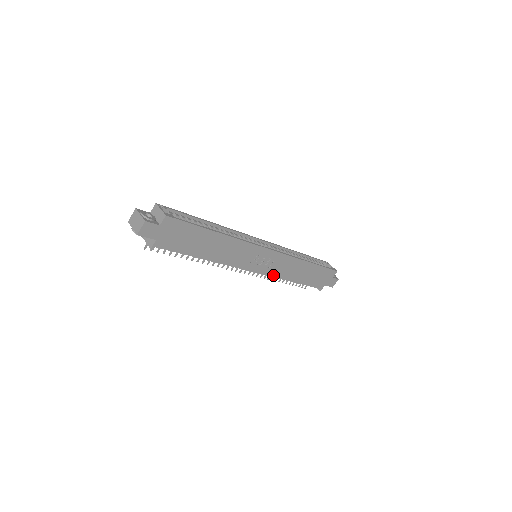
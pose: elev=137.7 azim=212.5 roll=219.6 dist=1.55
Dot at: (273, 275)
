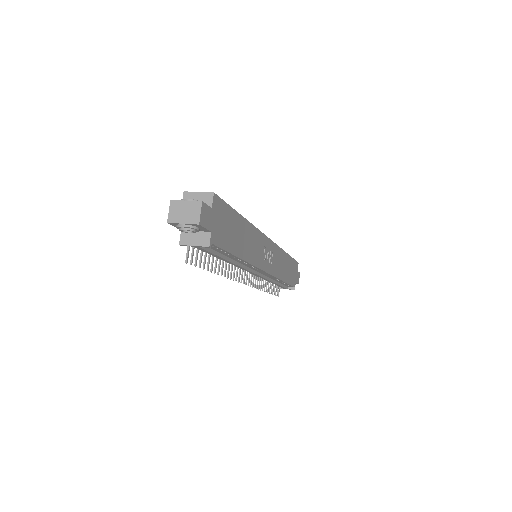
Dot at: (274, 274)
